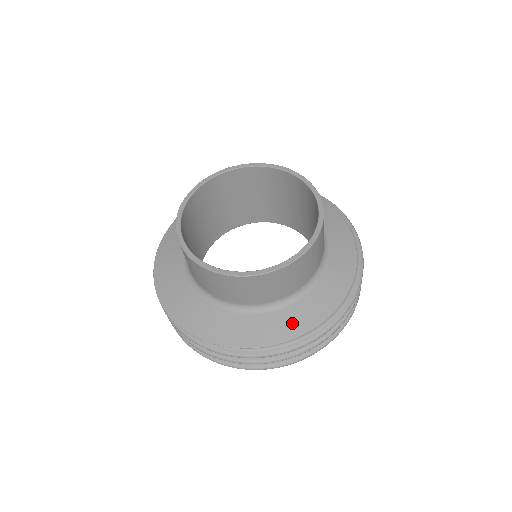
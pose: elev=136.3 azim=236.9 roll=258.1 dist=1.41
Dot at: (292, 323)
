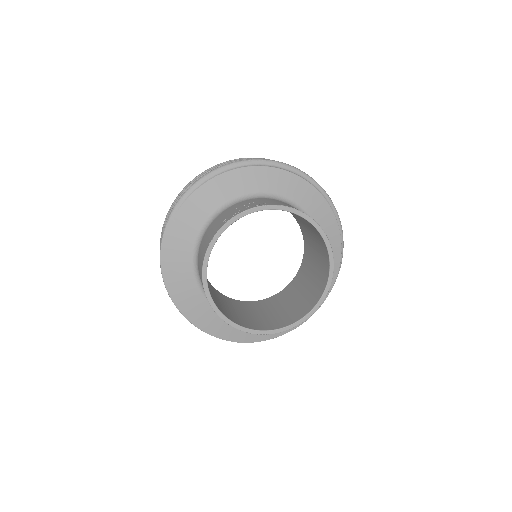
Dot at: occluded
